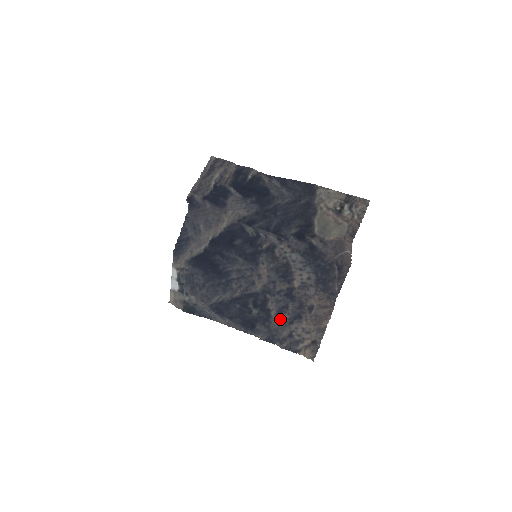
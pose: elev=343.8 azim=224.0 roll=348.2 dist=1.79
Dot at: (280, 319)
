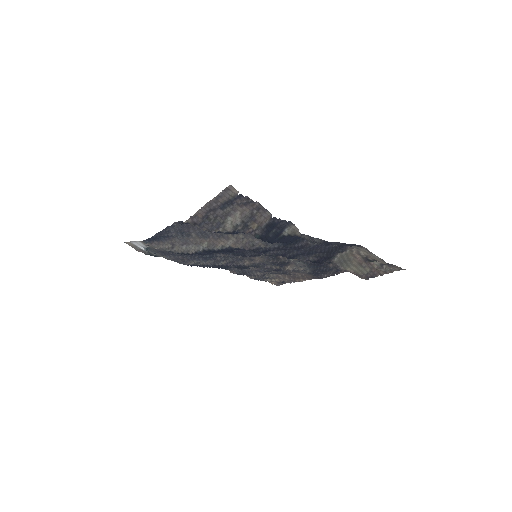
Dot at: occluded
